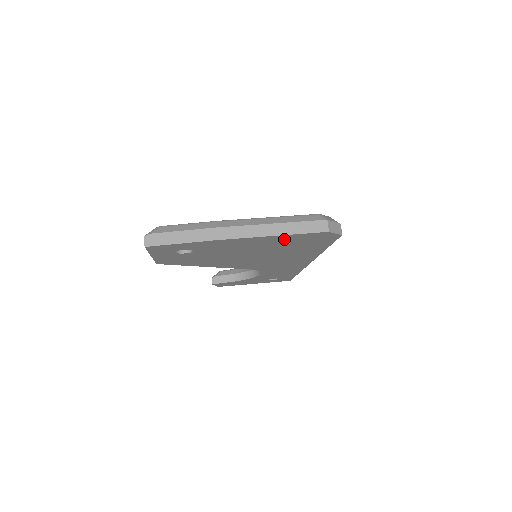
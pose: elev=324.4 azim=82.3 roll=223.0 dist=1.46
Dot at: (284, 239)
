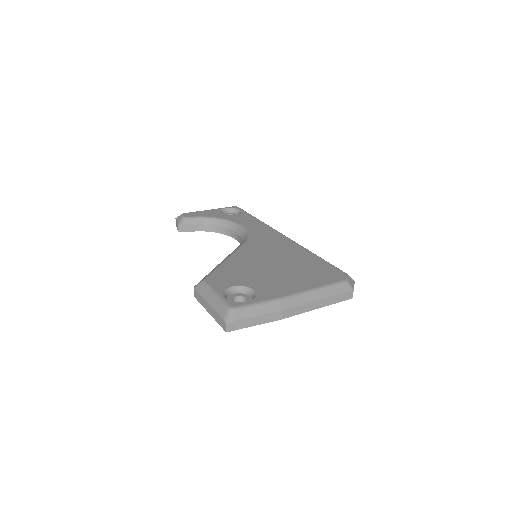
Dot at: occluded
